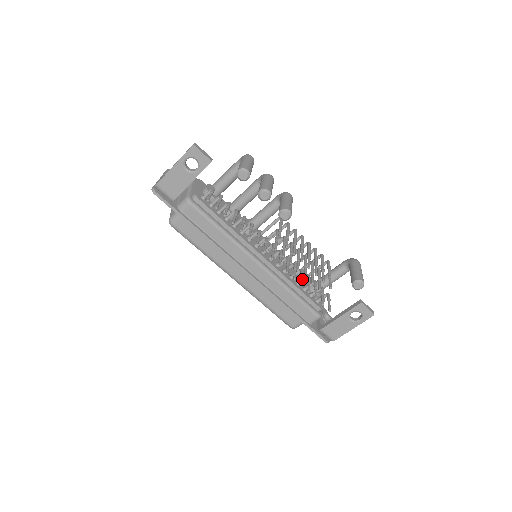
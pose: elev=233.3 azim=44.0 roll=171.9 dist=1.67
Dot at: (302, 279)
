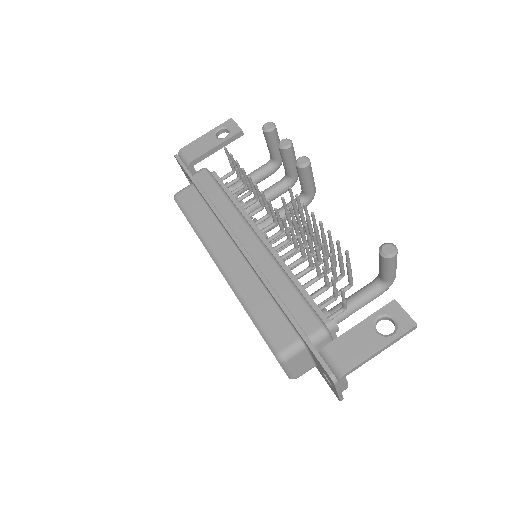
Dot at: (309, 251)
